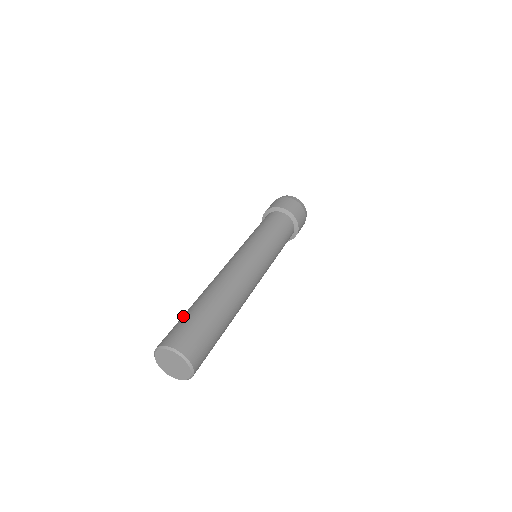
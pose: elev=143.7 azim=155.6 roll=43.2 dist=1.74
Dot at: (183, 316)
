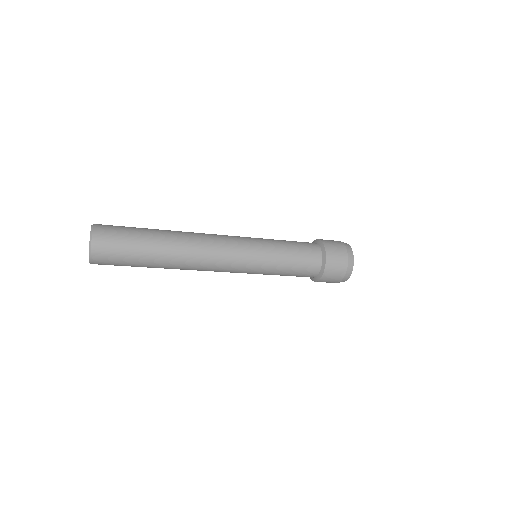
Dot at: occluded
